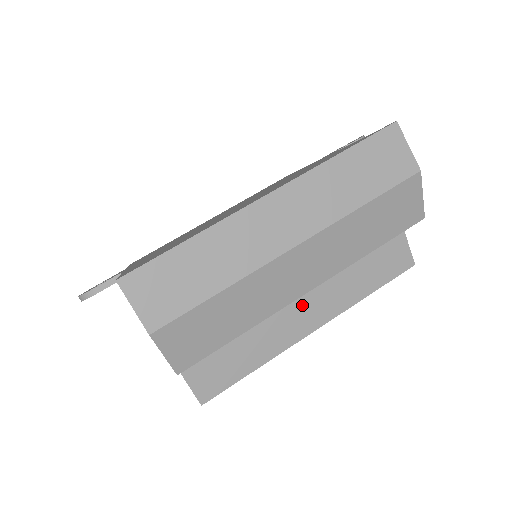
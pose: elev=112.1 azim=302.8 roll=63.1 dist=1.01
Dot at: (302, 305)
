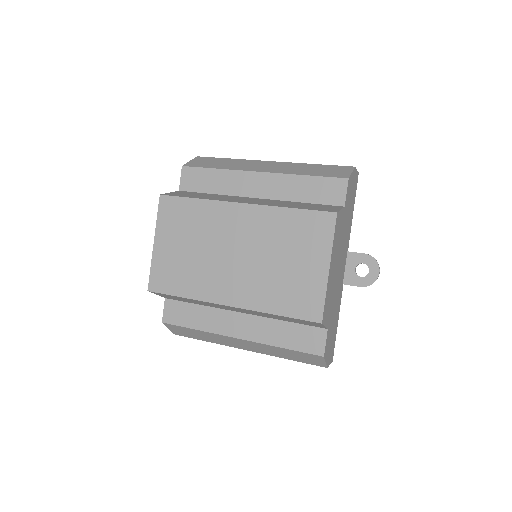
Dot at: (251, 200)
